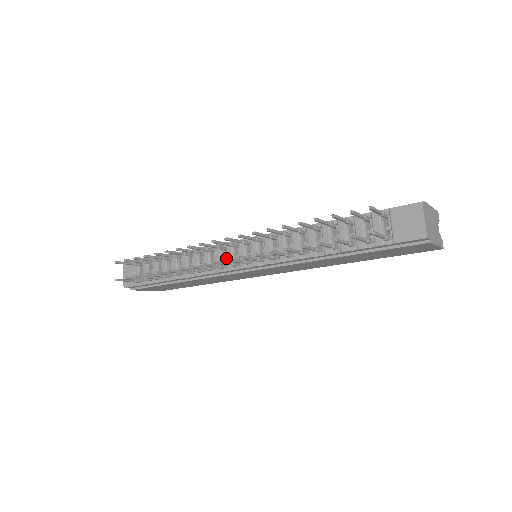
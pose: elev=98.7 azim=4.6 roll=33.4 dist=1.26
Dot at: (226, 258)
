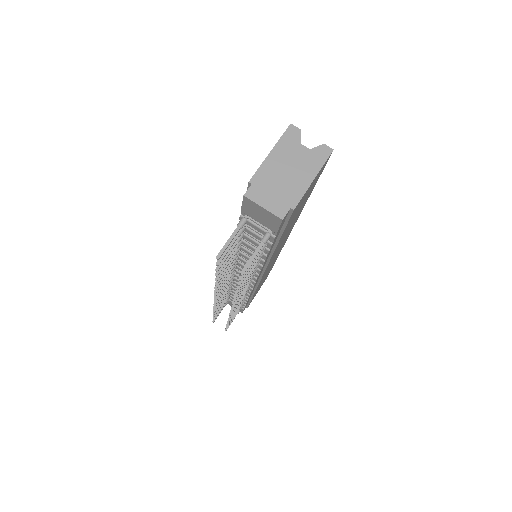
Dot at: occluded
